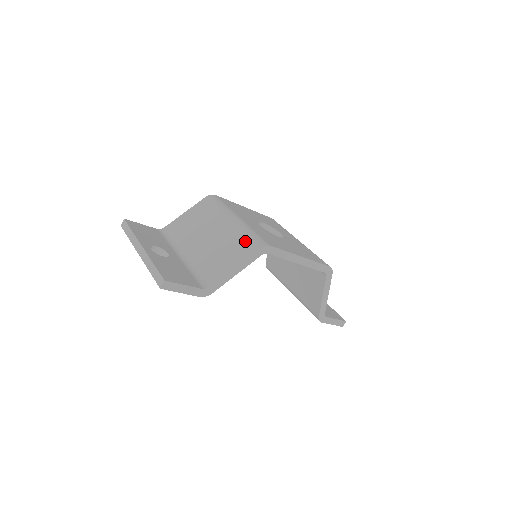
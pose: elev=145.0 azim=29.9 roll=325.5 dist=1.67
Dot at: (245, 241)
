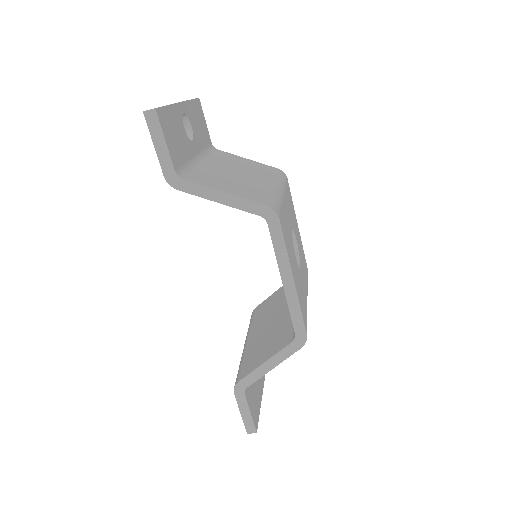
Dot at: (263, 195)
